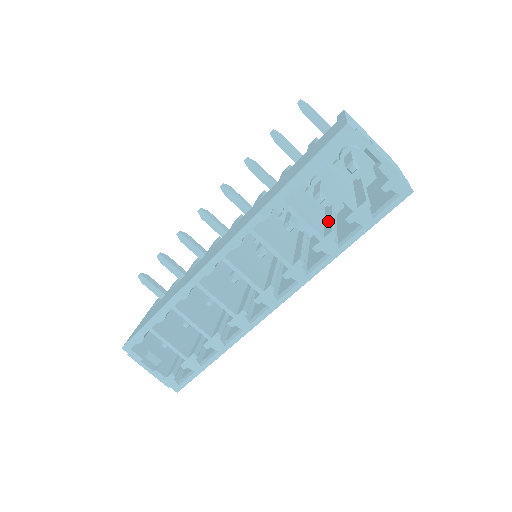
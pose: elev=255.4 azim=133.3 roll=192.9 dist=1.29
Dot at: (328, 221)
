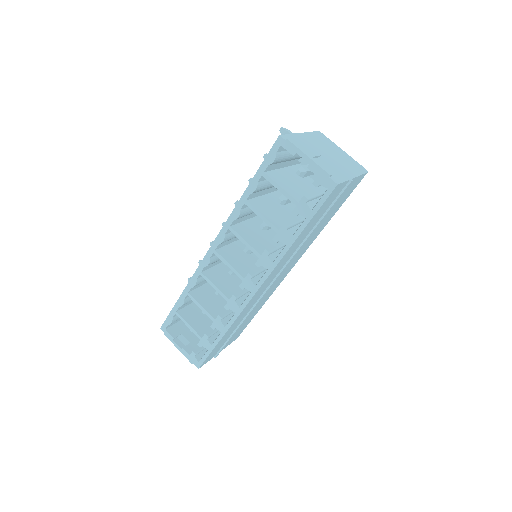
Dot at: occluded
